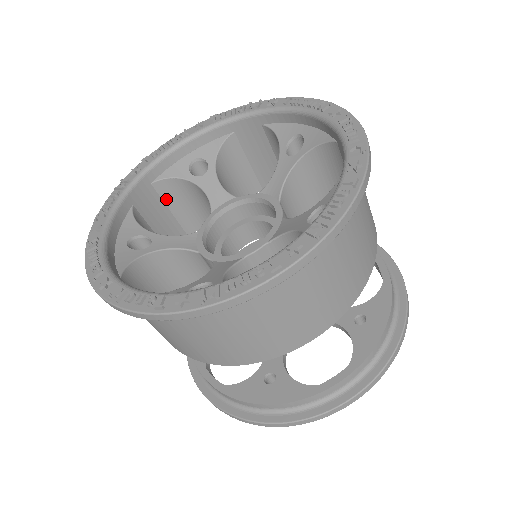
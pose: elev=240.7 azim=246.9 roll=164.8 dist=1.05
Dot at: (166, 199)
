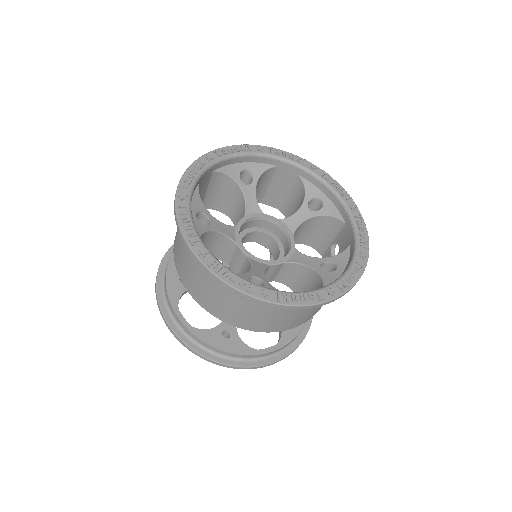
Dot at: (211, 183)
